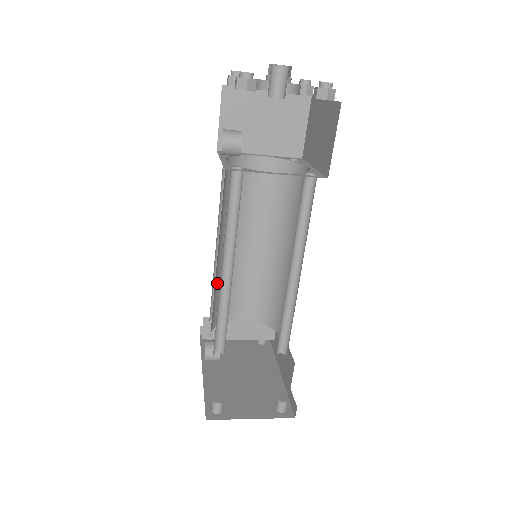
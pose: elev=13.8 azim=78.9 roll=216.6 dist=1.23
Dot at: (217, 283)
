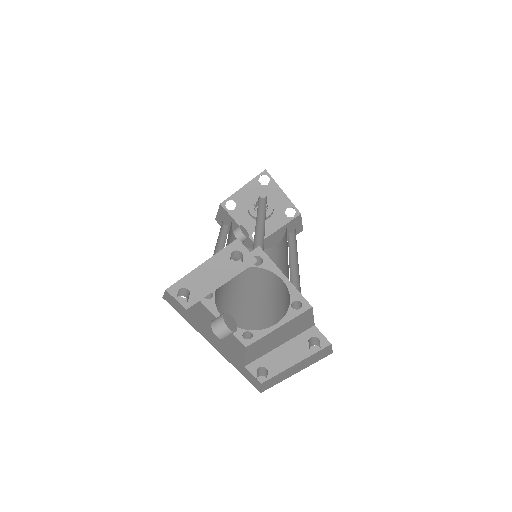
Dot at: (241, 298)
